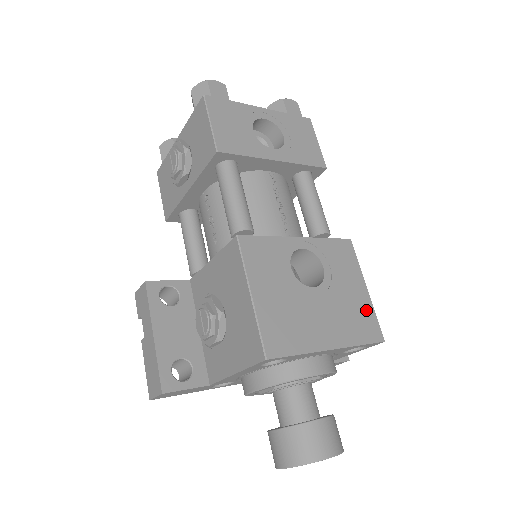
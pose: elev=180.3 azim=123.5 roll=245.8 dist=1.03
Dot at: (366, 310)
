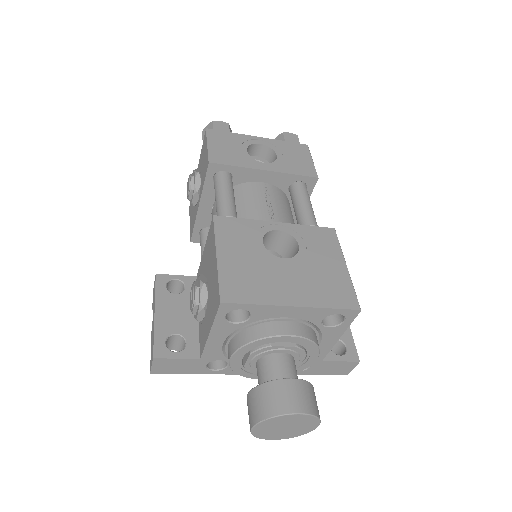
Dot at: (342, 282)
